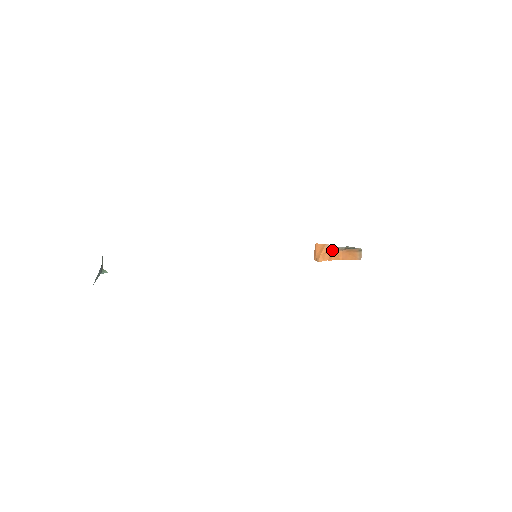
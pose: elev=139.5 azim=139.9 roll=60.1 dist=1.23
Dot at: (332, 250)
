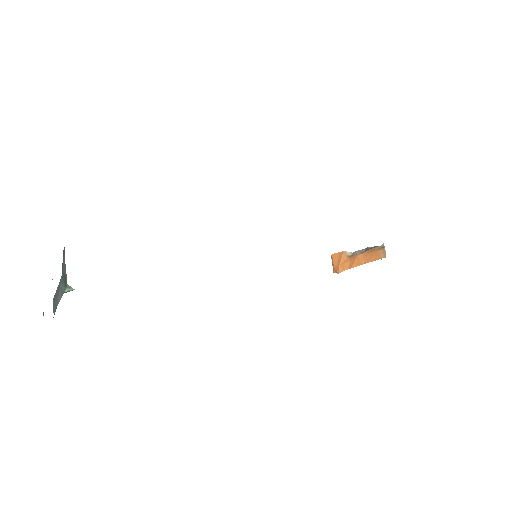
Dot at: (351, 256)
